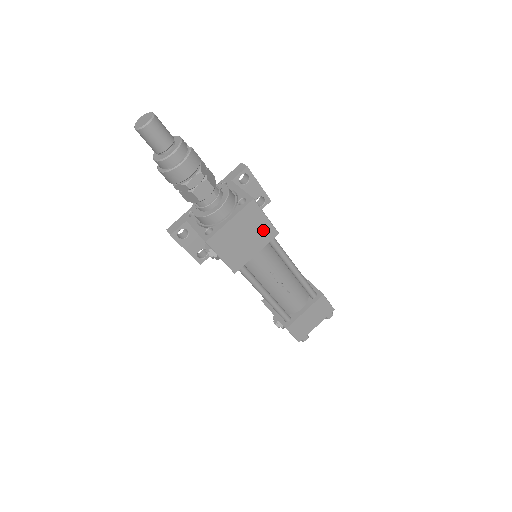
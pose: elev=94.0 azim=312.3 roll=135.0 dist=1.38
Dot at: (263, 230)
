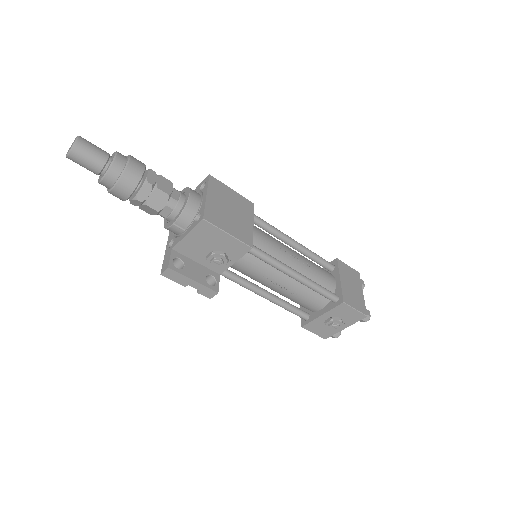
Dot at: (239, 202)
